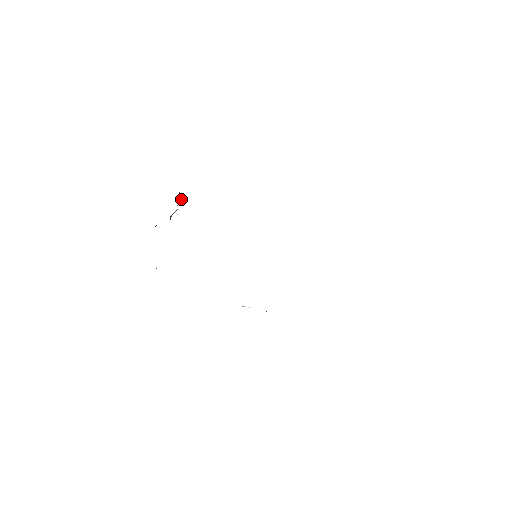
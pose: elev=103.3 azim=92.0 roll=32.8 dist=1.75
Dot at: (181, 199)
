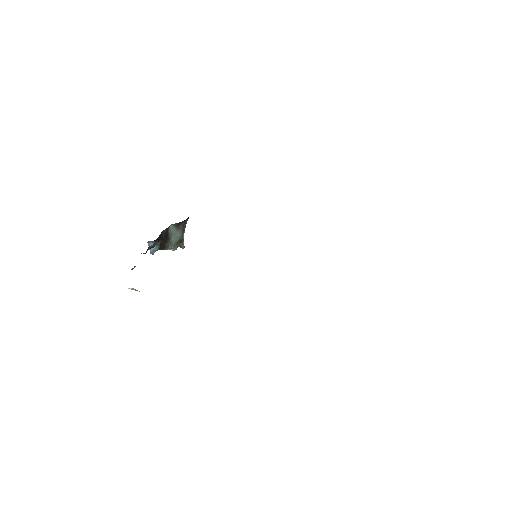
Dot at: (183, 246)
